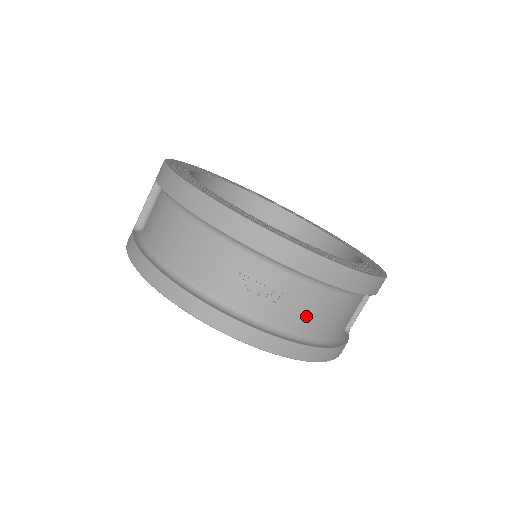
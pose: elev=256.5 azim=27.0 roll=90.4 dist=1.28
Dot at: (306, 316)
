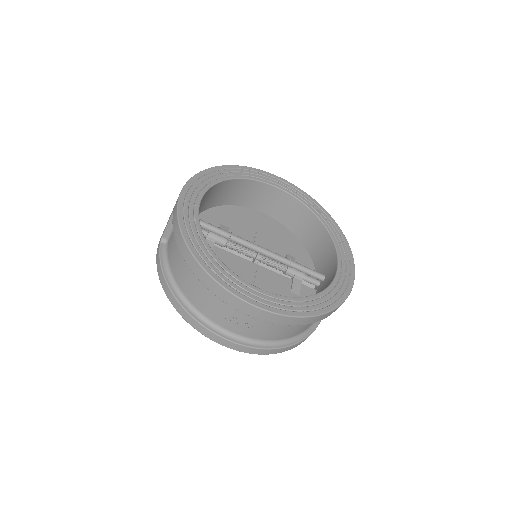
Dot at: (278, 334)
